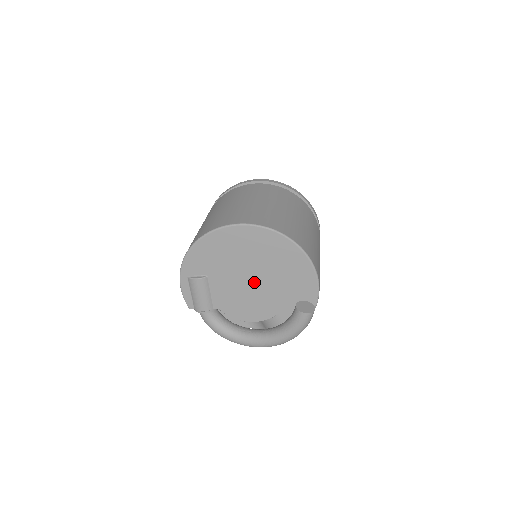
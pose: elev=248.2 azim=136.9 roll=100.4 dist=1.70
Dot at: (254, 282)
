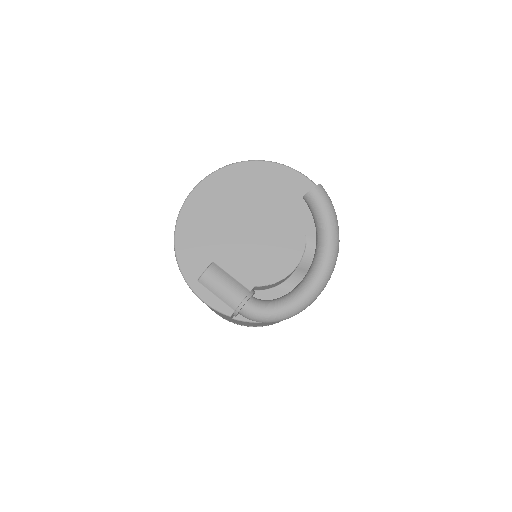
Dot at: (255, 226)
